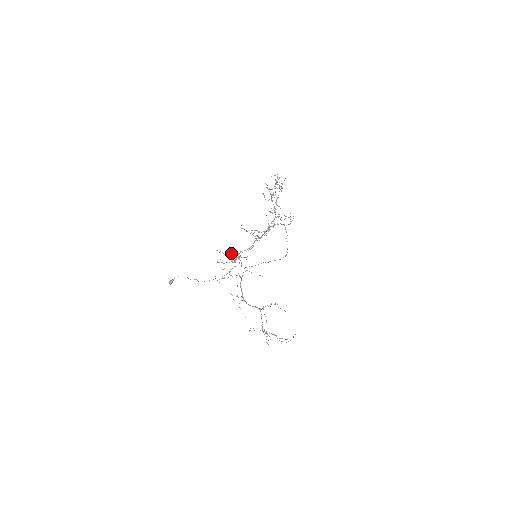
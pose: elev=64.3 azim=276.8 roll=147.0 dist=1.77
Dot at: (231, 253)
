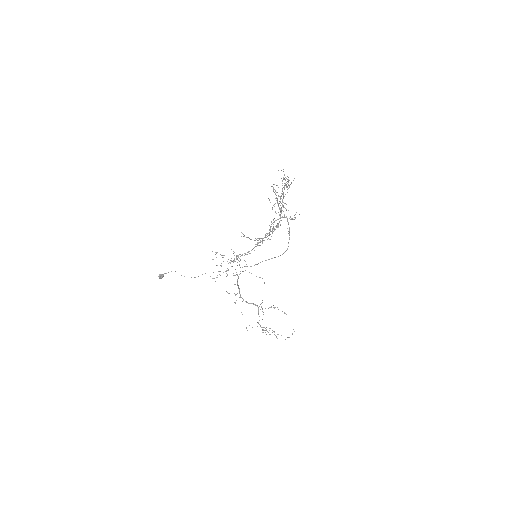
Dot at: occluded
